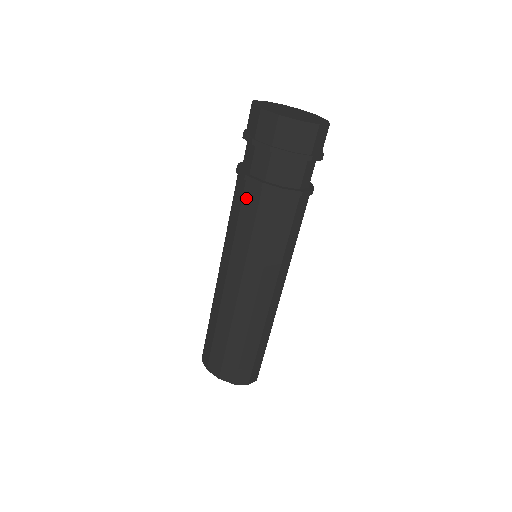
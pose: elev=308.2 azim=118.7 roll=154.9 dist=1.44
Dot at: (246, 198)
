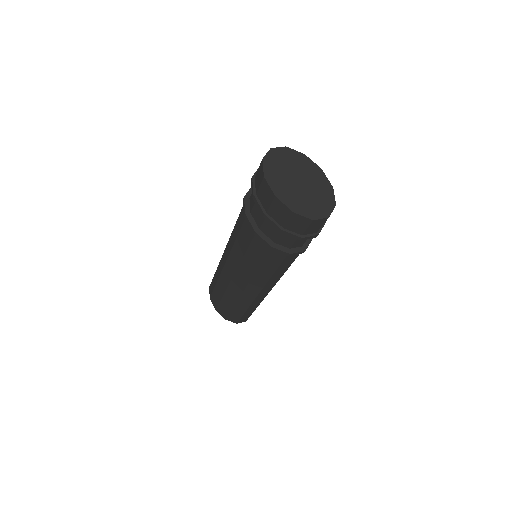
Dot at: (244, 228)
